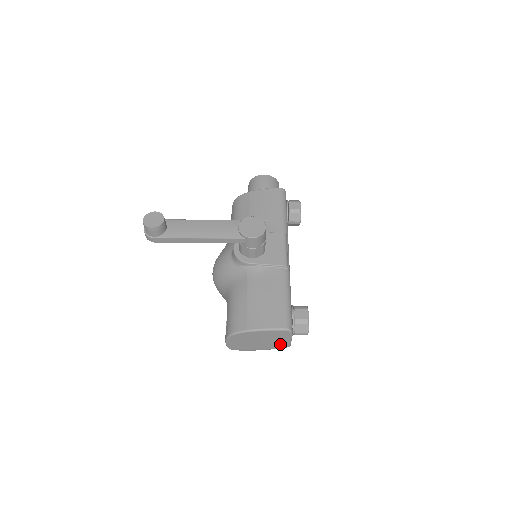
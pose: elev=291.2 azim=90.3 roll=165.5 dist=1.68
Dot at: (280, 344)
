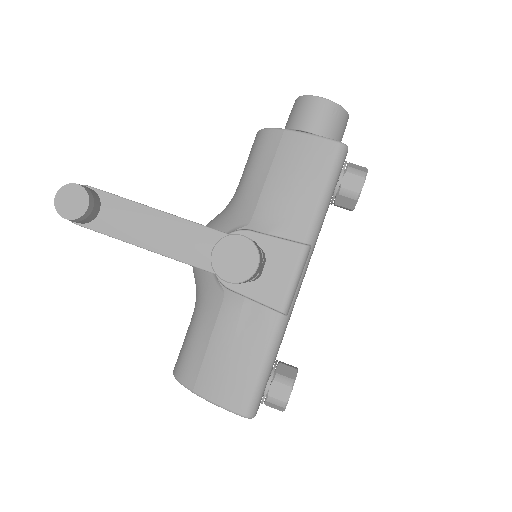
Dot at: occluded
